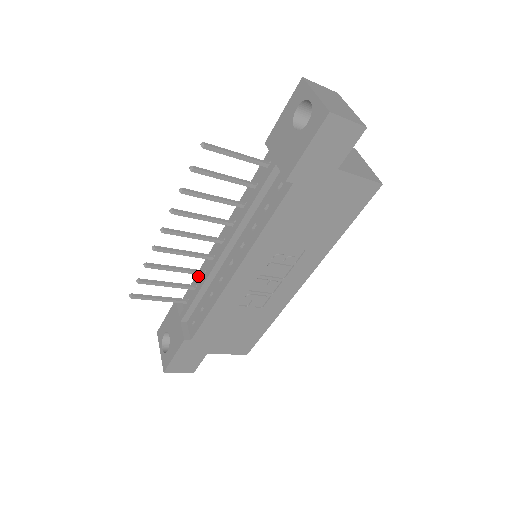
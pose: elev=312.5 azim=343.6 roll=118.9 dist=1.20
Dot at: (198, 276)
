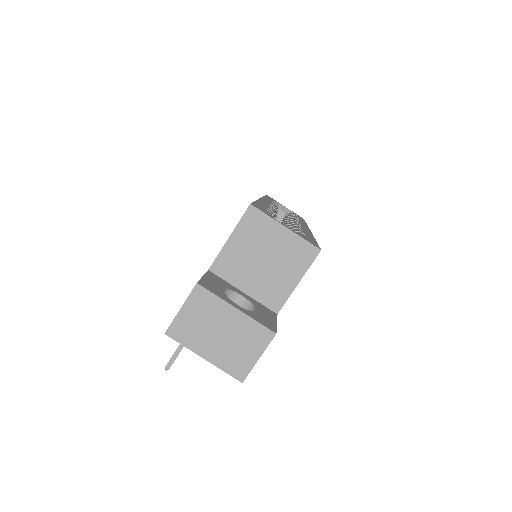
Dot at: occluded
